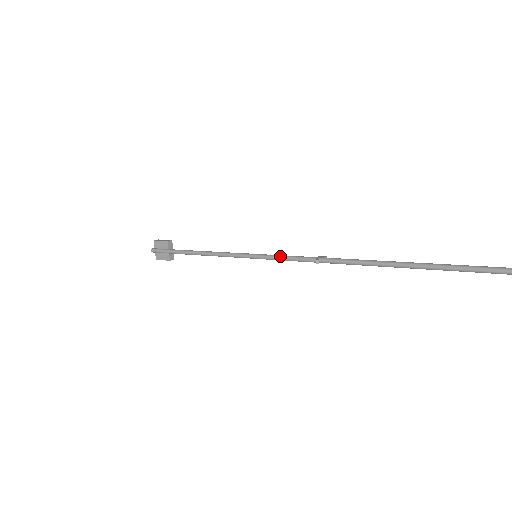
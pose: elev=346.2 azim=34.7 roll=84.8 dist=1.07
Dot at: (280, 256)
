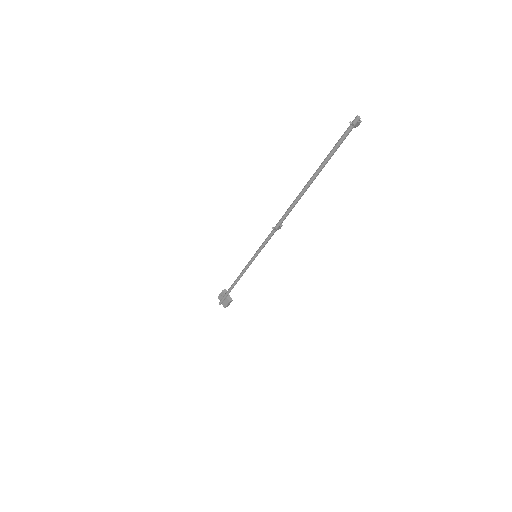
Dot at: (262, 244)
